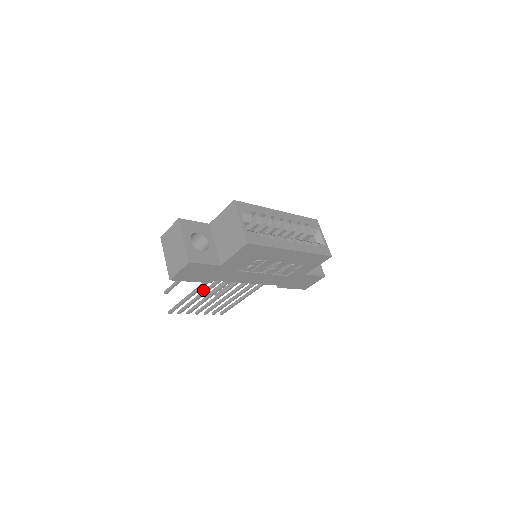
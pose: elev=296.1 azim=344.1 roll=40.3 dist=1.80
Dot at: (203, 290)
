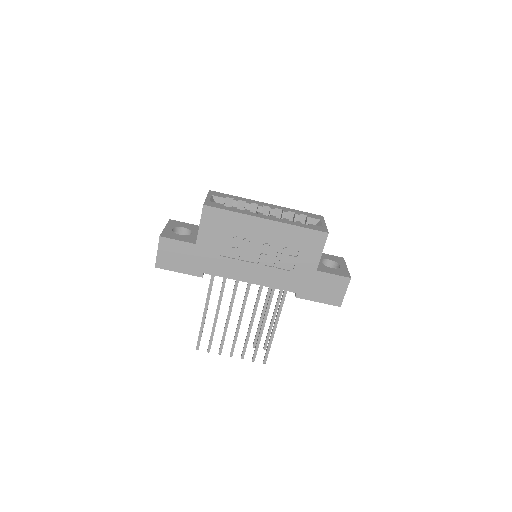
Dot at: occluded
